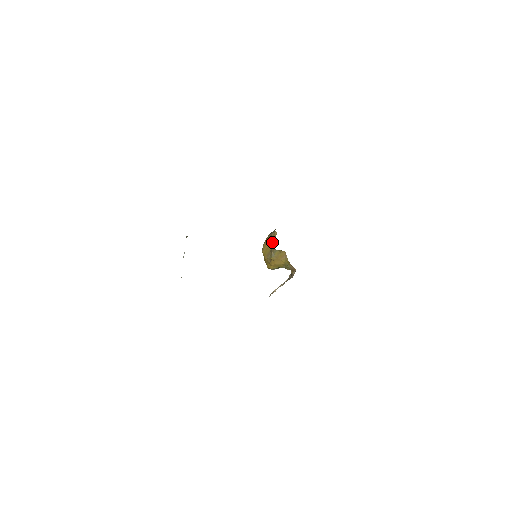
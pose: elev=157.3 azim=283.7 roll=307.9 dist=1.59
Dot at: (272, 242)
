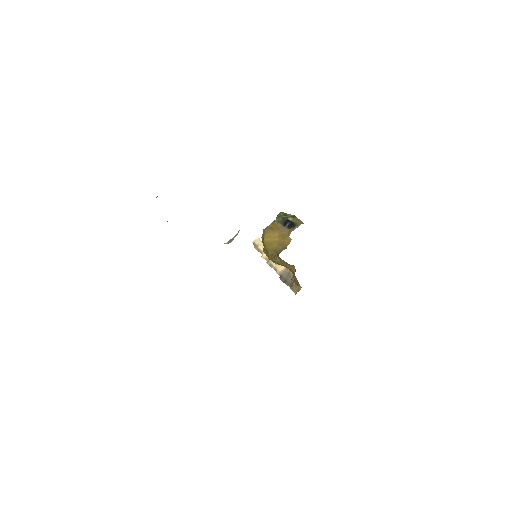
Dot at: (281, 243)
